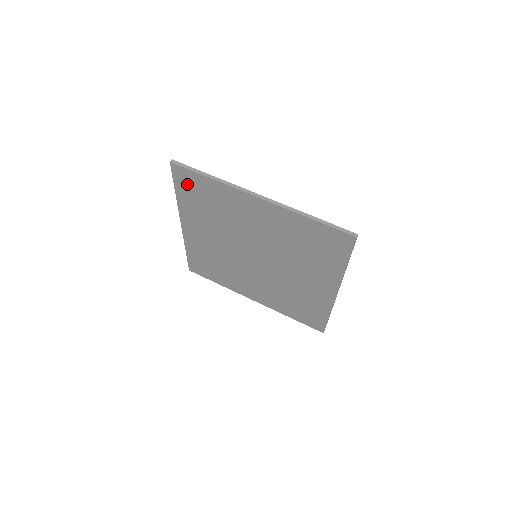
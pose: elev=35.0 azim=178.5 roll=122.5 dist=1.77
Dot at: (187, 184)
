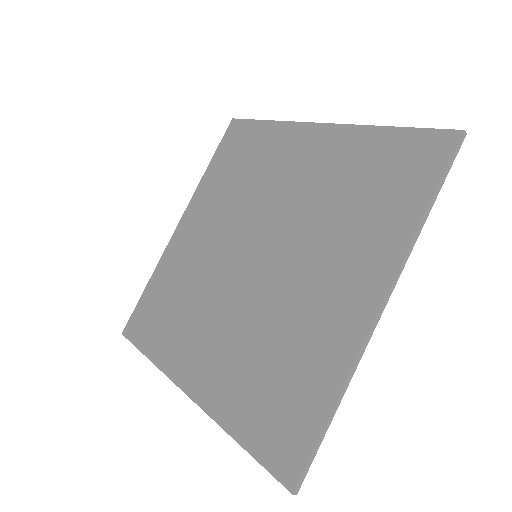
Dot at: (233, 144)
